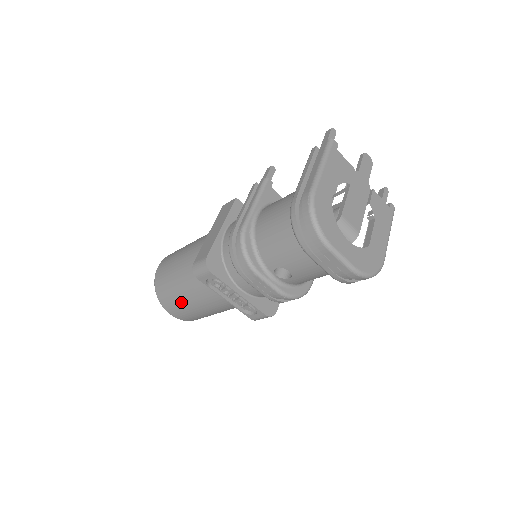
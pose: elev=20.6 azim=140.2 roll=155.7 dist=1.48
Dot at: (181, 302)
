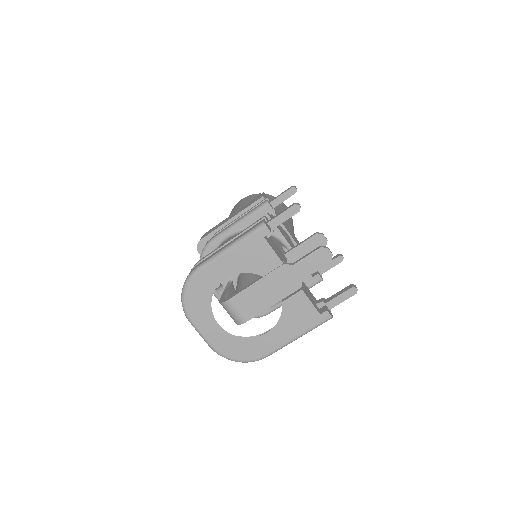
Dot at: occluded
